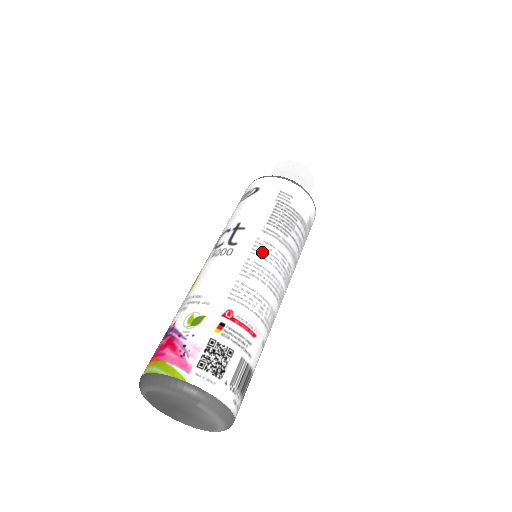
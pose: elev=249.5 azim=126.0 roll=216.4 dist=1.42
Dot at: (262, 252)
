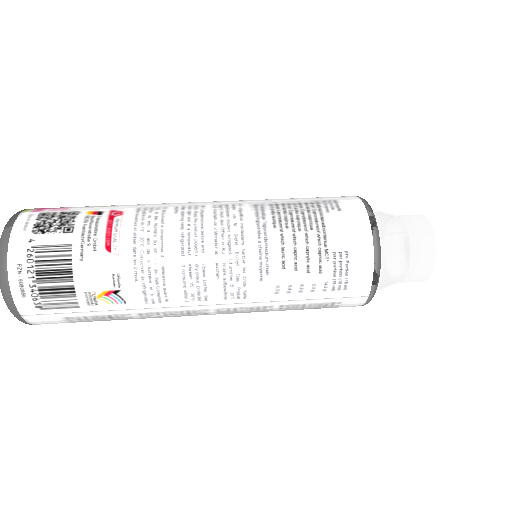
Dot at: (223, 211)
